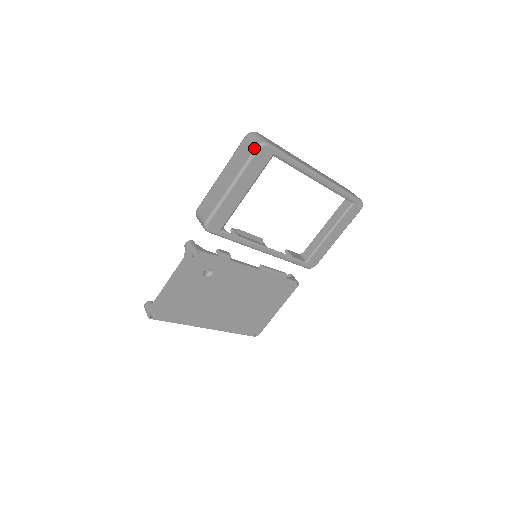
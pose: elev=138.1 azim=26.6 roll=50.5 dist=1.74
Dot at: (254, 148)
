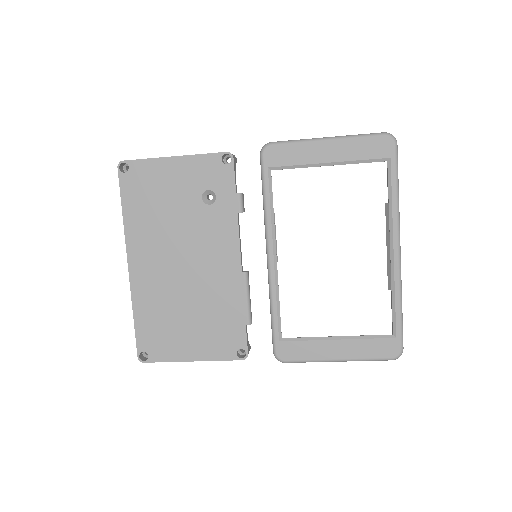
Dot at: (382, 132)
